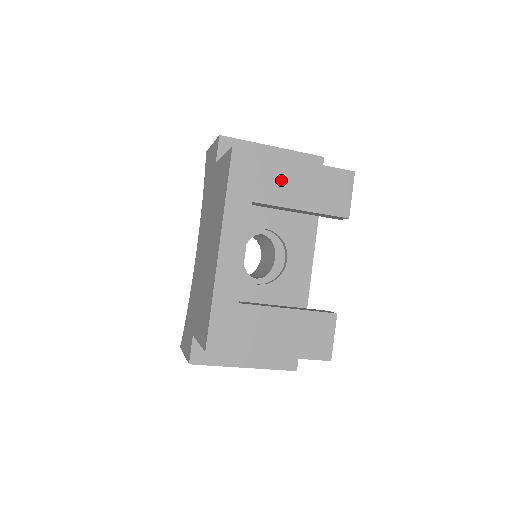
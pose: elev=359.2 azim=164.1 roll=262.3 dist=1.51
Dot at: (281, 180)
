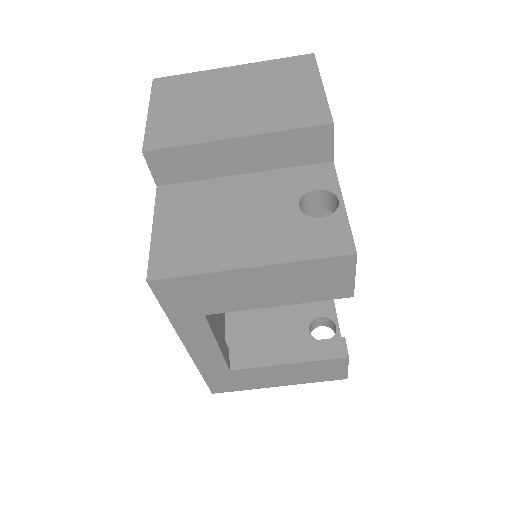
Dot at: (235, 290)
